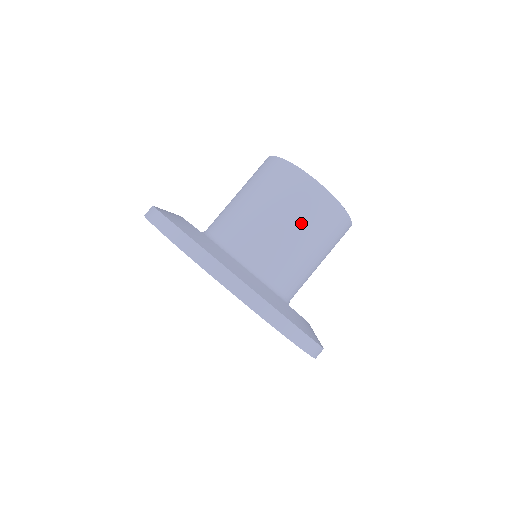
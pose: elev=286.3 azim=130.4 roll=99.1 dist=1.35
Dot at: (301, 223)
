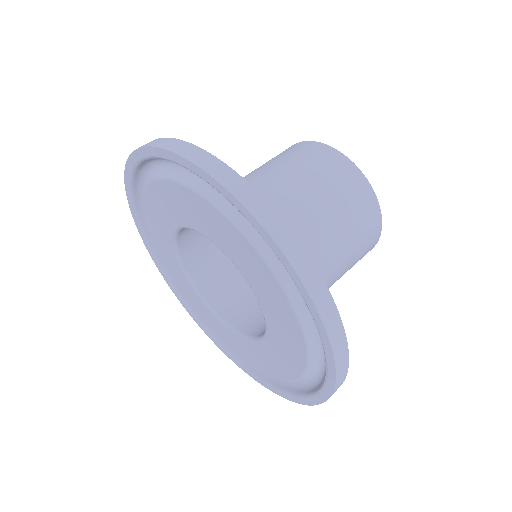
Dot at: (347, 231)
